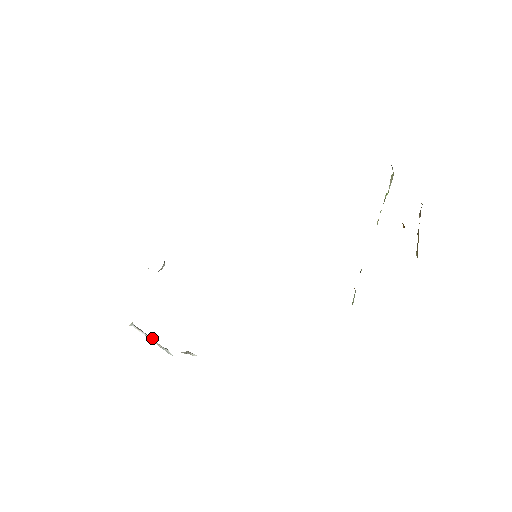
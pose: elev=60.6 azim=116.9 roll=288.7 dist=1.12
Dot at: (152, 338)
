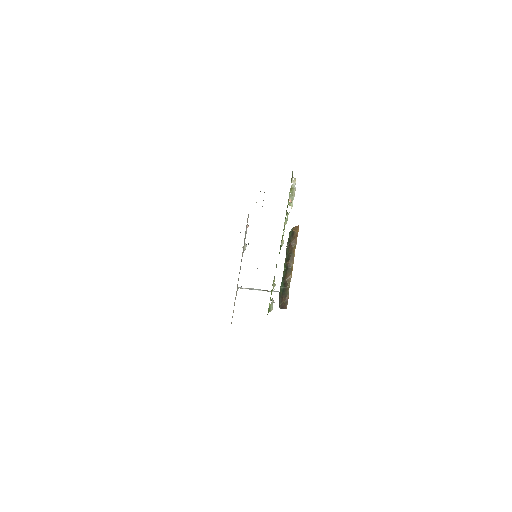
Dot at: (259, 289)
